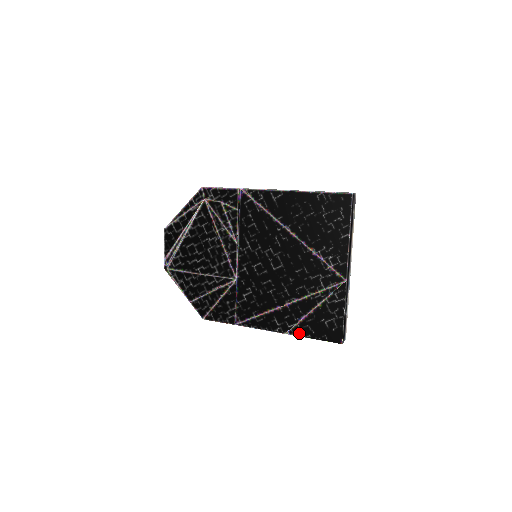
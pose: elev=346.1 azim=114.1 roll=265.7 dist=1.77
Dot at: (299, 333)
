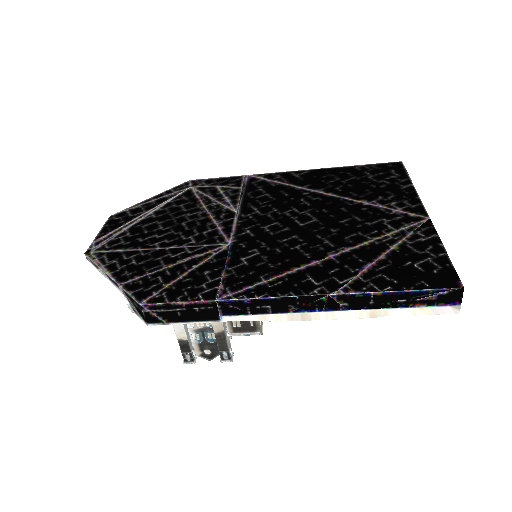
Dot at: (365, 287)
